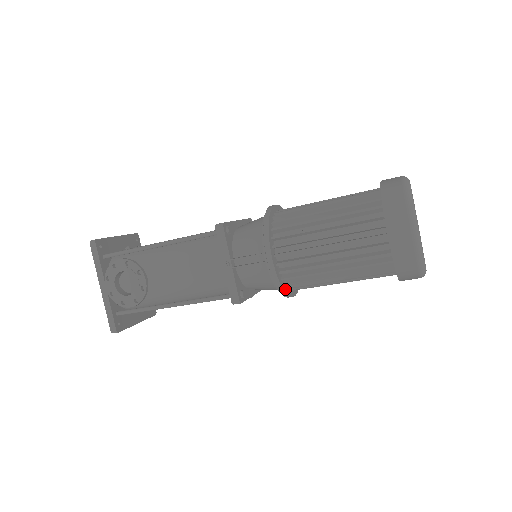
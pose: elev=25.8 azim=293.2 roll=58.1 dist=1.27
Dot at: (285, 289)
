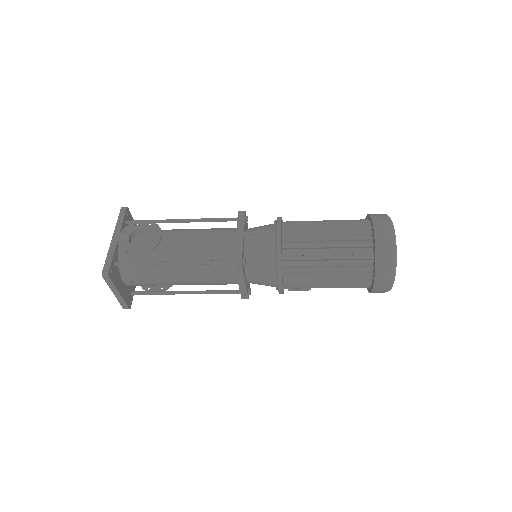
Dot at: occluded
